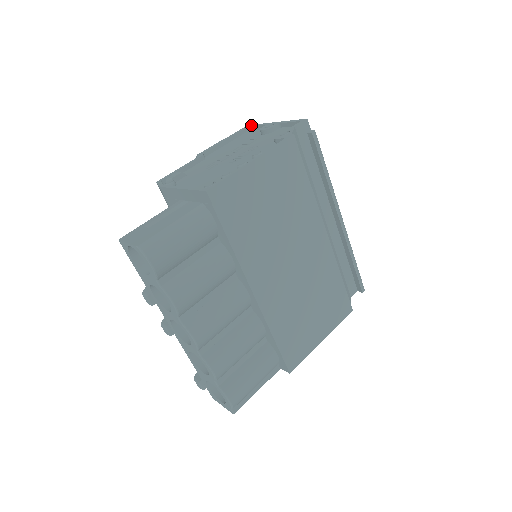
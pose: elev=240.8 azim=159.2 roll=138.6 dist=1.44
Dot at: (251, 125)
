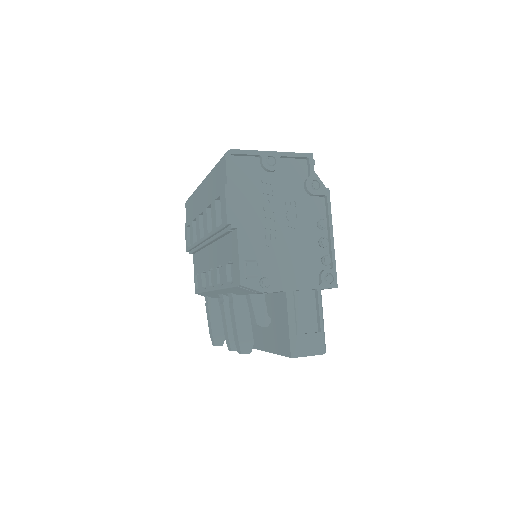
Dot at: (234, 151)
